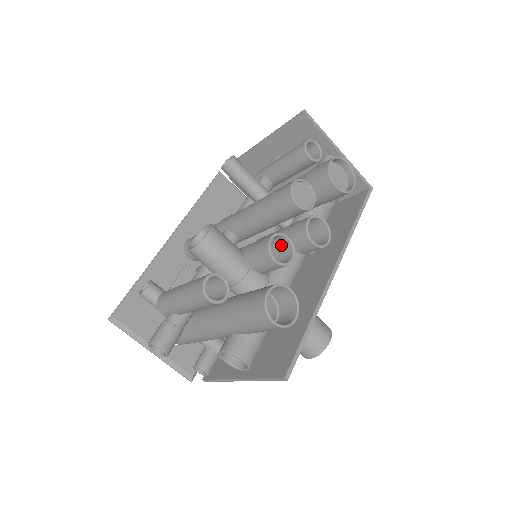
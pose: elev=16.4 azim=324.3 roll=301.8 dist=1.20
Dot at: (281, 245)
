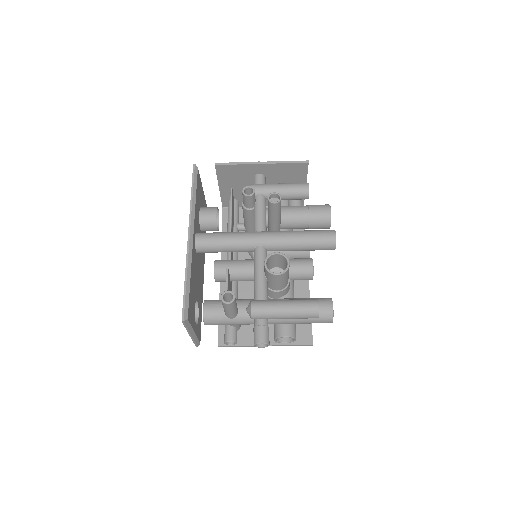
Dot at: occluded
